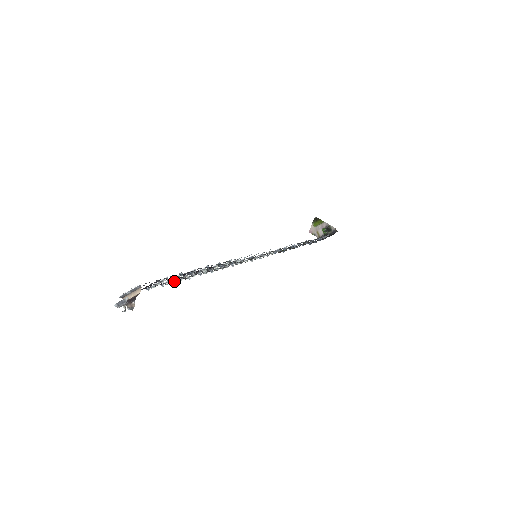
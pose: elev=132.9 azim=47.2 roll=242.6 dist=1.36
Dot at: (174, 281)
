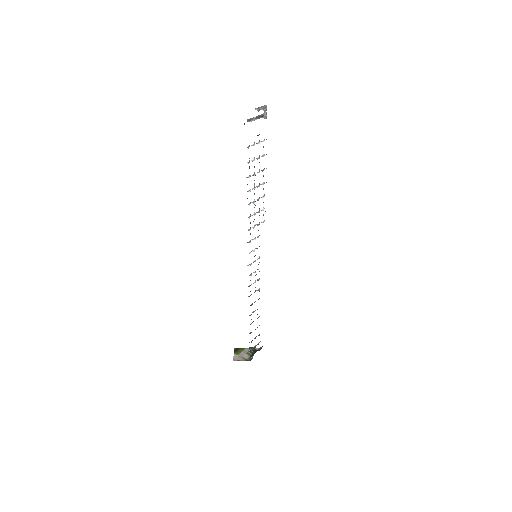
Dot at: occluded
